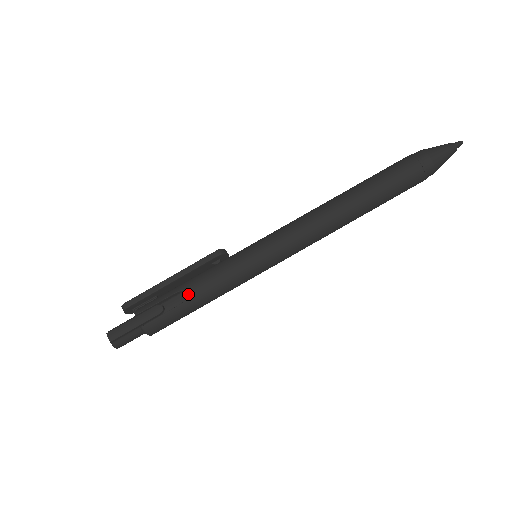
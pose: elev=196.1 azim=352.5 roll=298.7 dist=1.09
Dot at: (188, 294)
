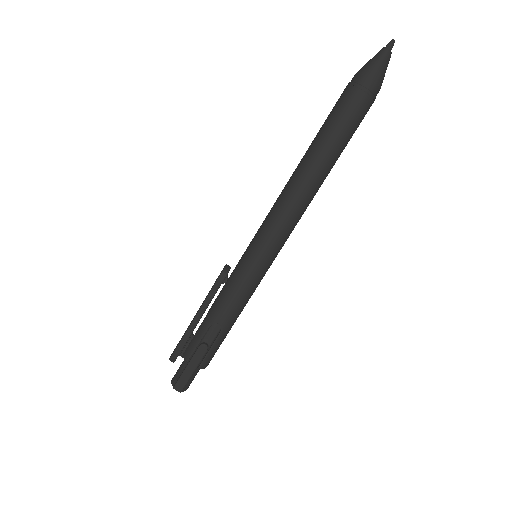
Dot at: (220, 324)
